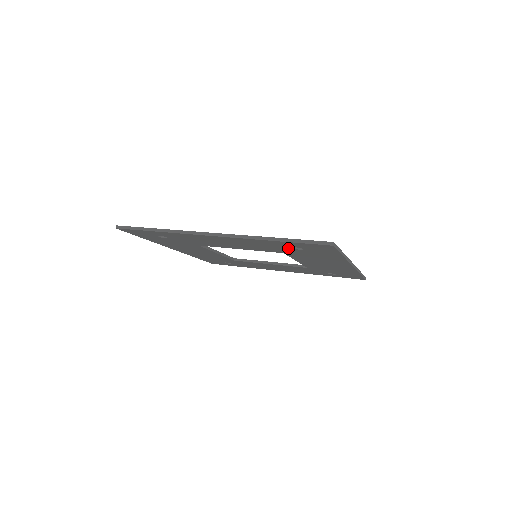
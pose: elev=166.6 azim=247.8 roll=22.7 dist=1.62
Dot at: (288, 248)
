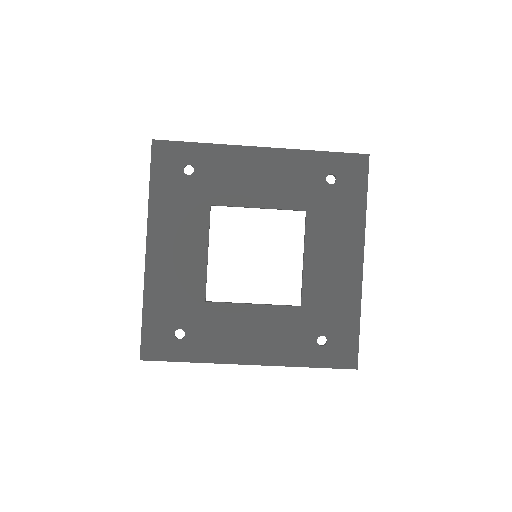
Dot at: (321, 182)
